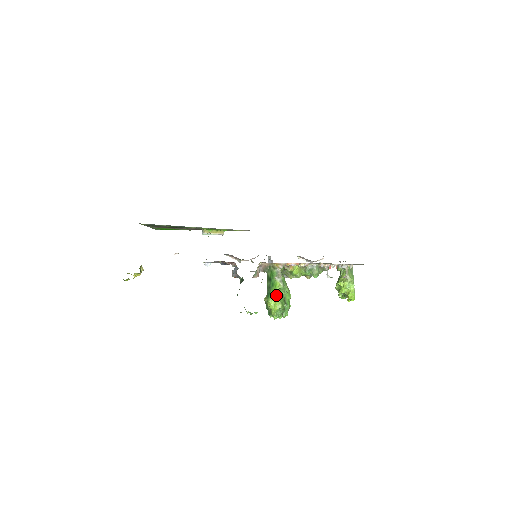
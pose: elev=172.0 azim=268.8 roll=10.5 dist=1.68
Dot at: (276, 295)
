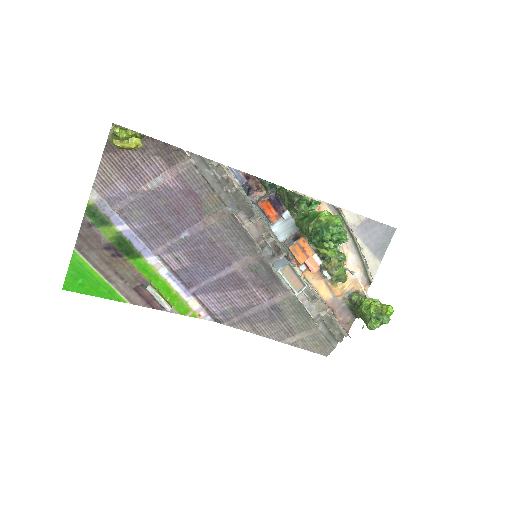
Dot at: (327, 211)
